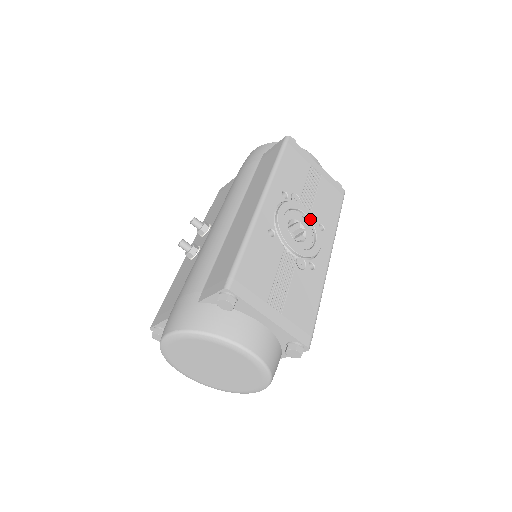
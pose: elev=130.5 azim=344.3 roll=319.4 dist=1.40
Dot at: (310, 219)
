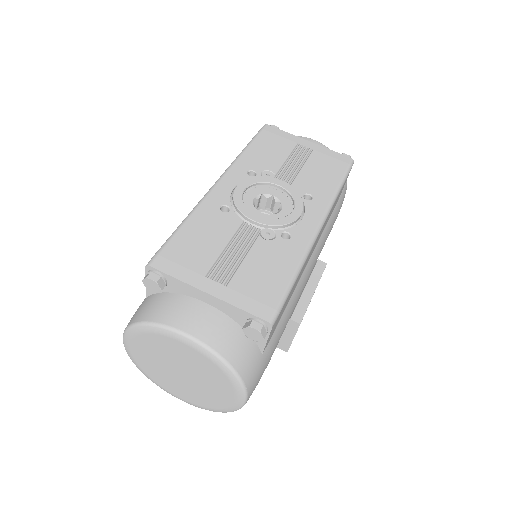
Dot at: (286, 190)
